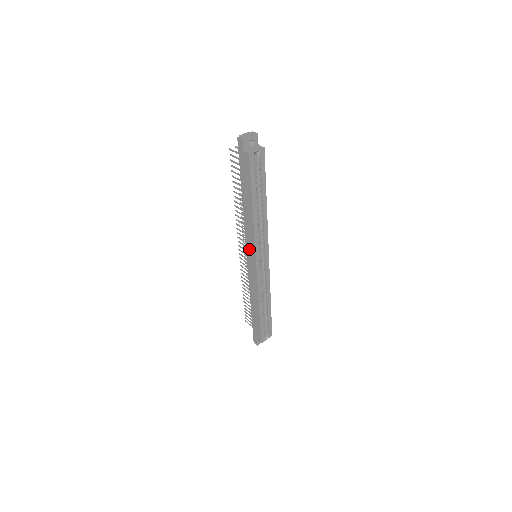
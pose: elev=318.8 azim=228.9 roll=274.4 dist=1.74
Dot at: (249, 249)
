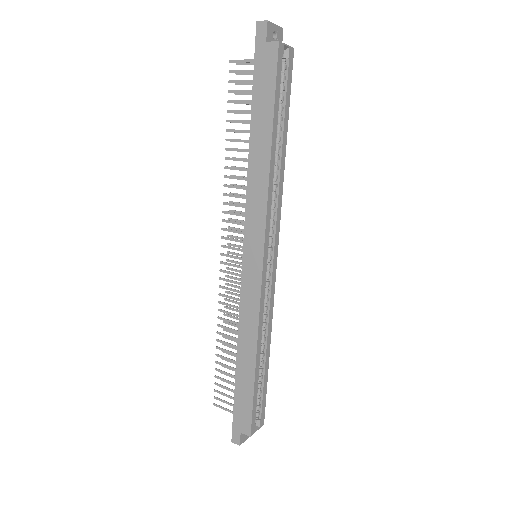
Dot at: (251, 236)
